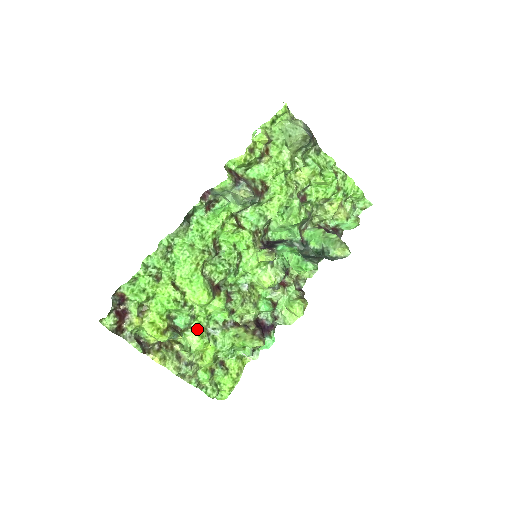
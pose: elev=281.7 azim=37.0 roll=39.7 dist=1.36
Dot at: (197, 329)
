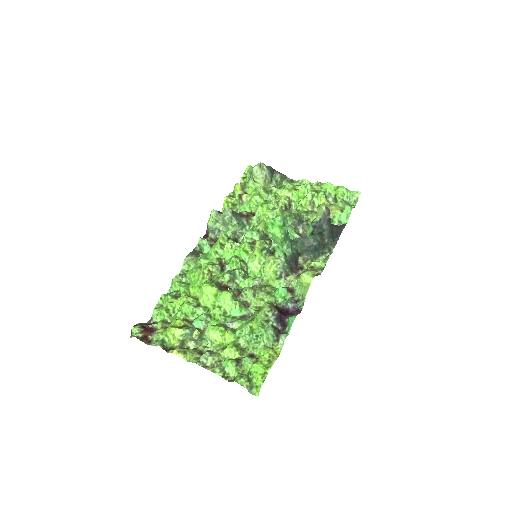
Dot at: occluded
